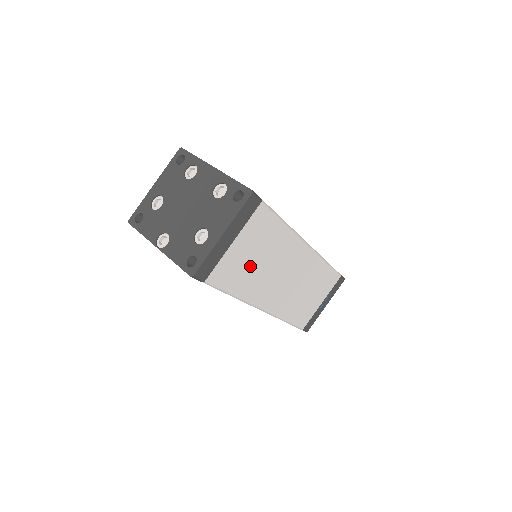
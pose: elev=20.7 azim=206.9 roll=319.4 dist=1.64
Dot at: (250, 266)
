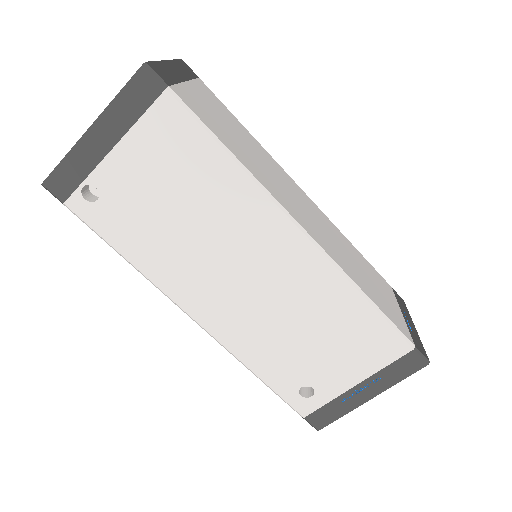
Dot at: (231, 136)
